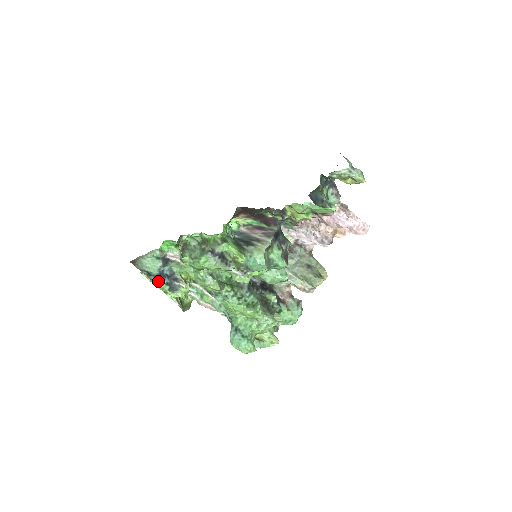
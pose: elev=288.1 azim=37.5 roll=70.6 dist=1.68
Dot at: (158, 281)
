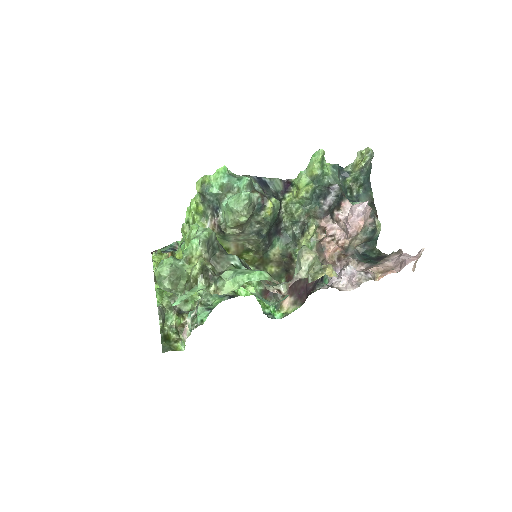
Dot at: occluded
